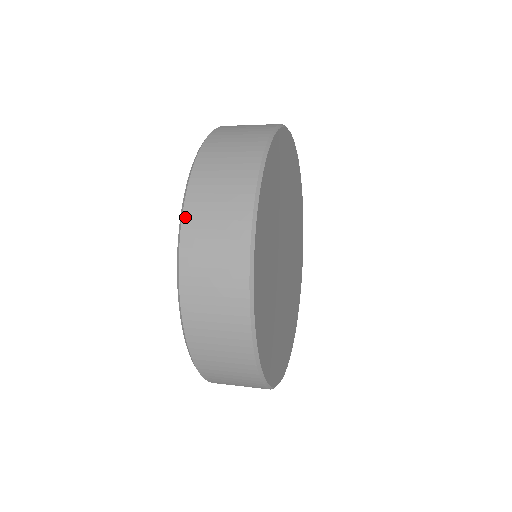
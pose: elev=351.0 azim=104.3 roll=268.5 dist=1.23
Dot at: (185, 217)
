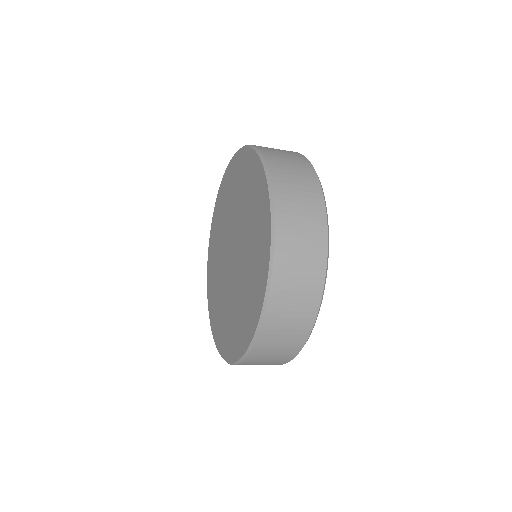
Dot at: (275, 273)
